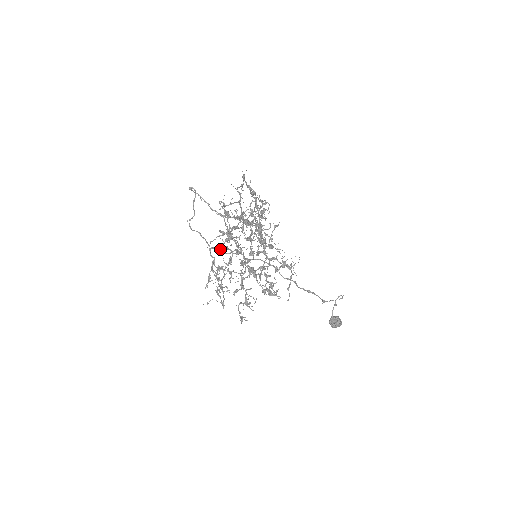
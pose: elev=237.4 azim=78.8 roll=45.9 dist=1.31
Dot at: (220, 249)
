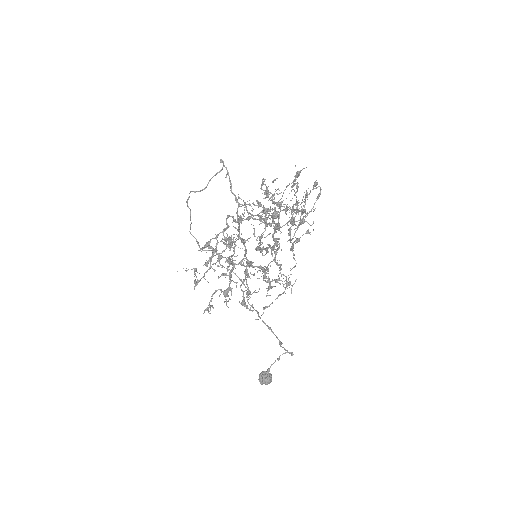
Dot at: occluded
